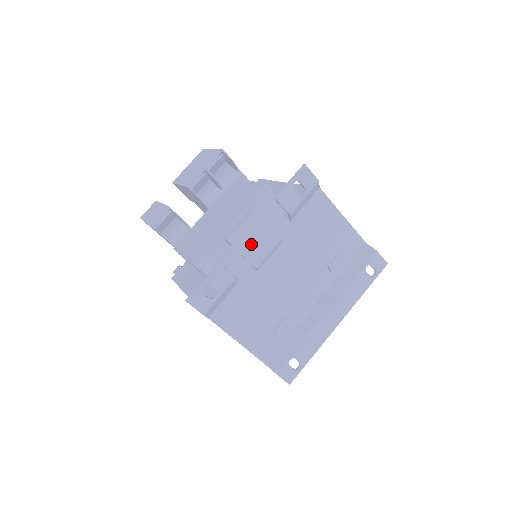
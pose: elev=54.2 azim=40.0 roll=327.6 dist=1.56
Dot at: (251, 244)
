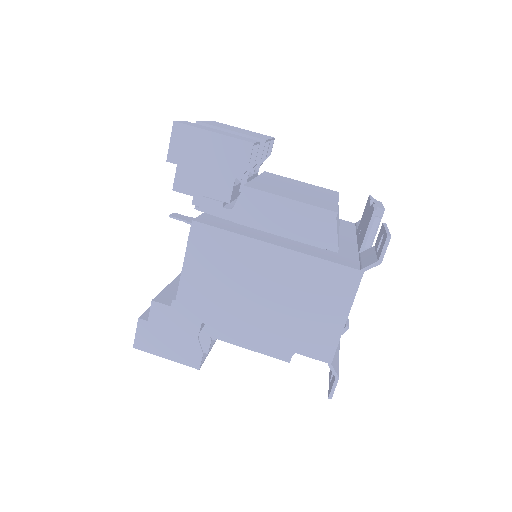
Dot at: occluded
